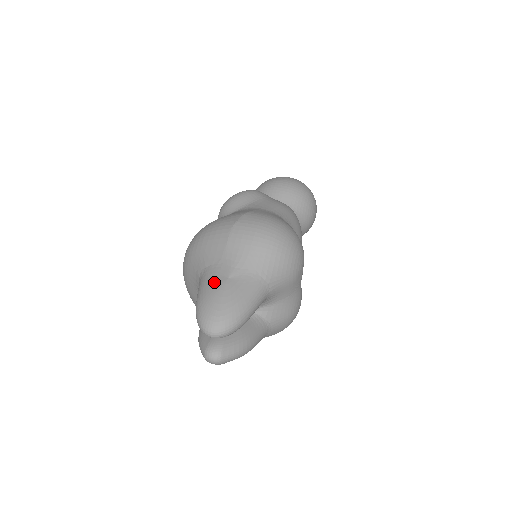
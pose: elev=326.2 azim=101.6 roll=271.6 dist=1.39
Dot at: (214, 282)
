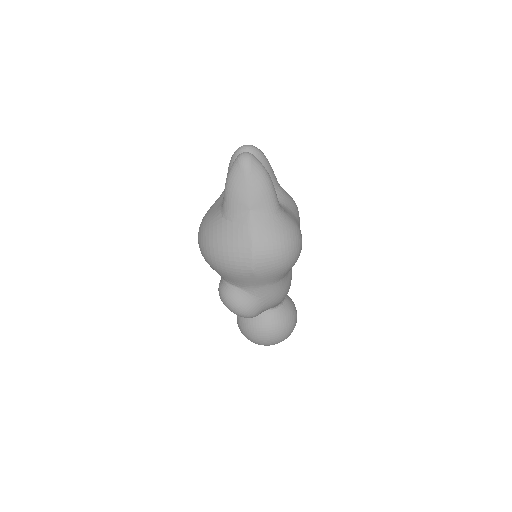
Dot at: occluded
